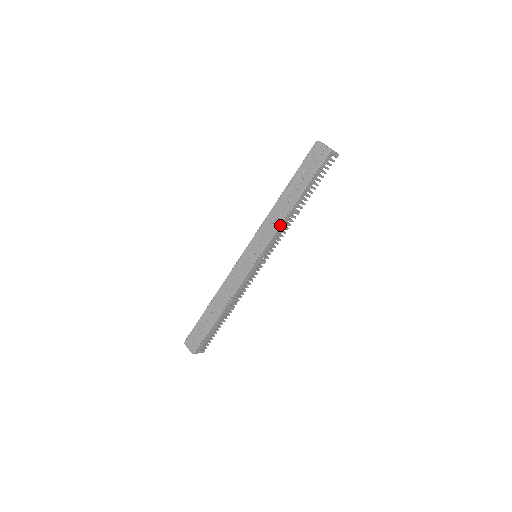
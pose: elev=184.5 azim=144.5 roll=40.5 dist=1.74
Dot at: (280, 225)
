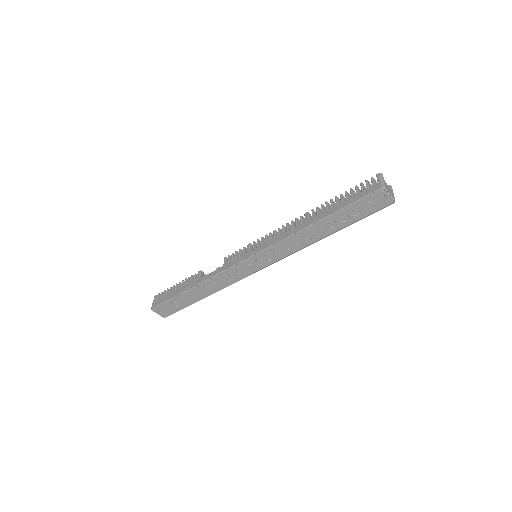
Dot at: occluded
